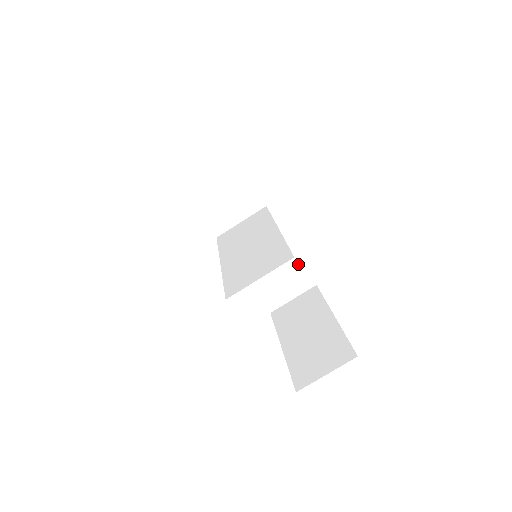
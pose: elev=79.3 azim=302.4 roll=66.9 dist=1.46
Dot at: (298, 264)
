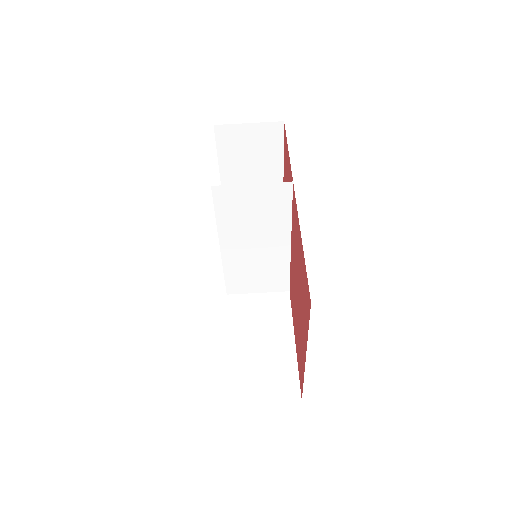
Dot at: (292, 362)
